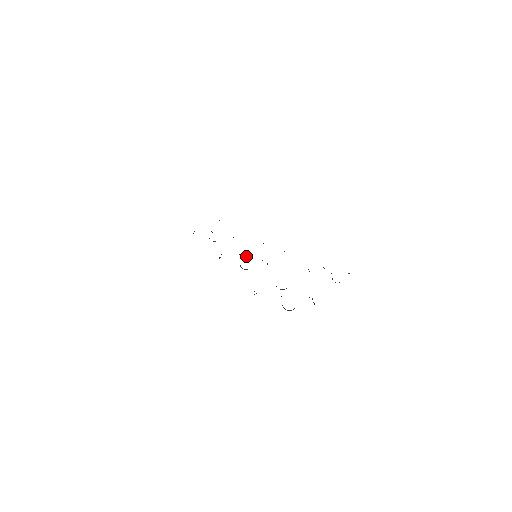
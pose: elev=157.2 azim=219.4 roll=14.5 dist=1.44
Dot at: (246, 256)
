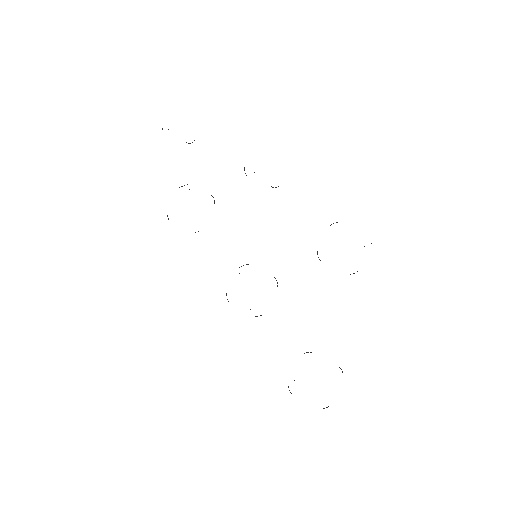
Dot at: occluded
